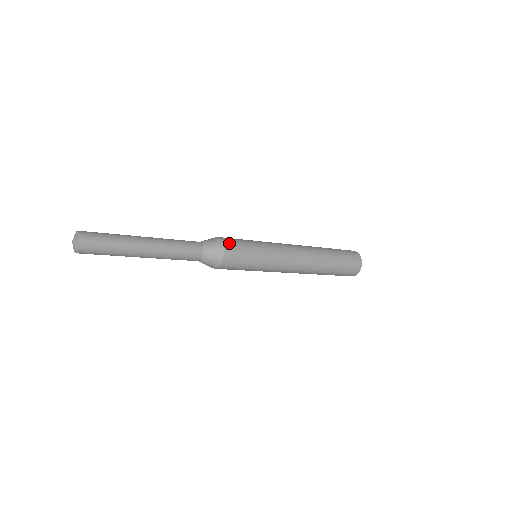
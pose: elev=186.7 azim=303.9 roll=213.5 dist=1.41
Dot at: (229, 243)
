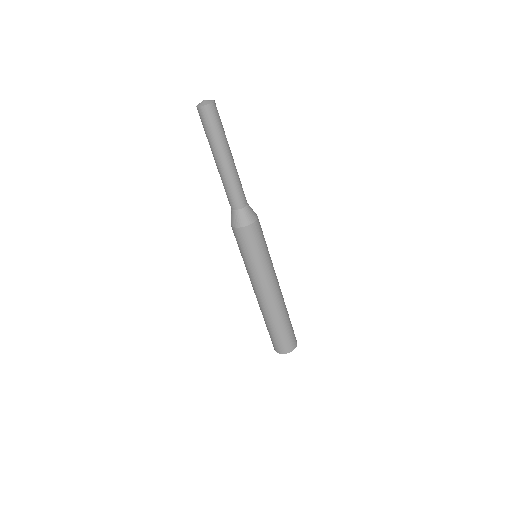
Dot at: occluded
